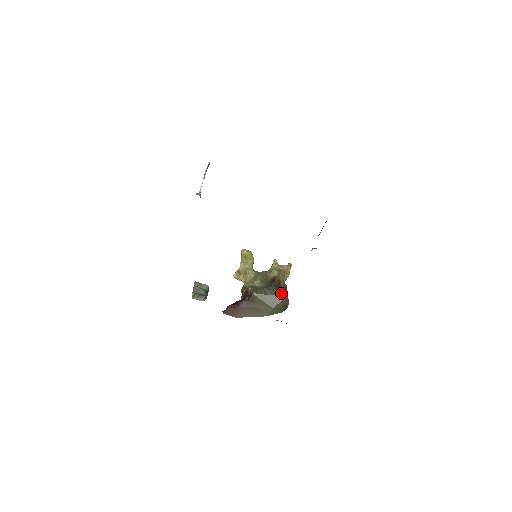
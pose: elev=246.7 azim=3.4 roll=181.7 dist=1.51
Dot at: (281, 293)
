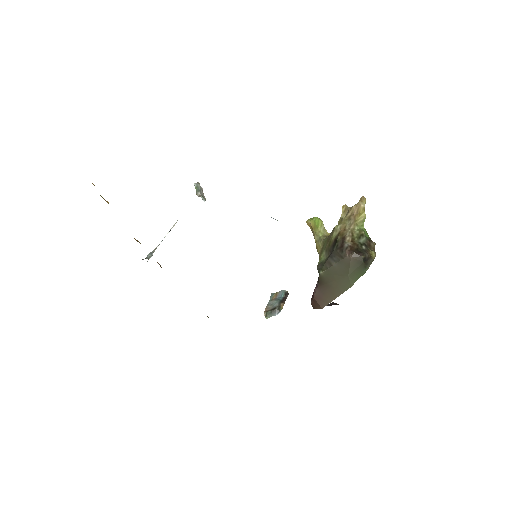
Dot at: (345, 254)
